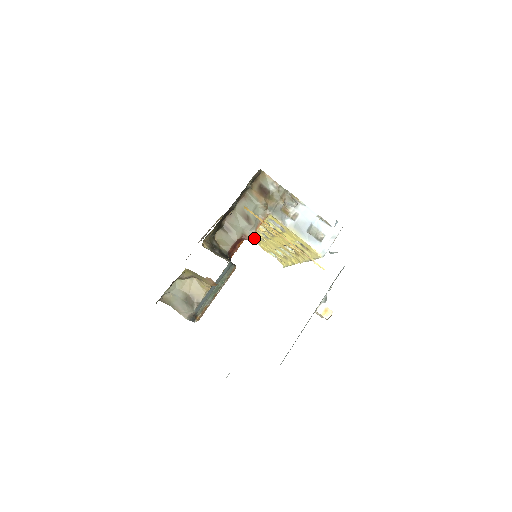
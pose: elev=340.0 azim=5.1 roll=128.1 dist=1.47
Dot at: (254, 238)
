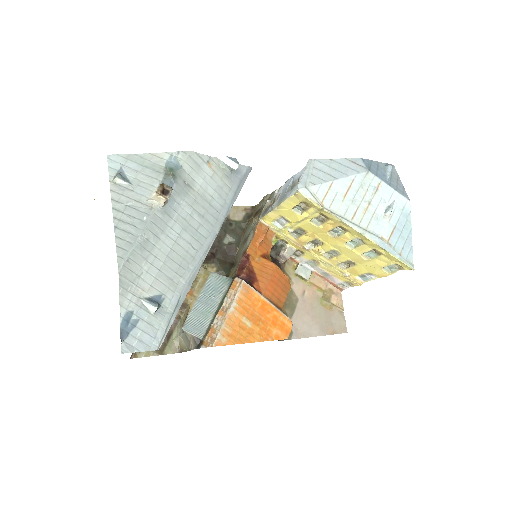
Dot at: (359, 274)
